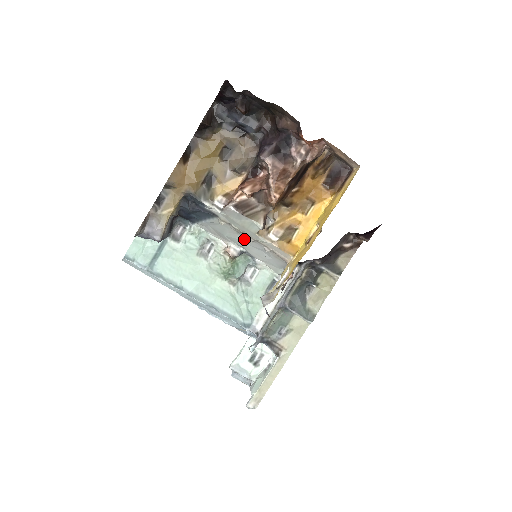
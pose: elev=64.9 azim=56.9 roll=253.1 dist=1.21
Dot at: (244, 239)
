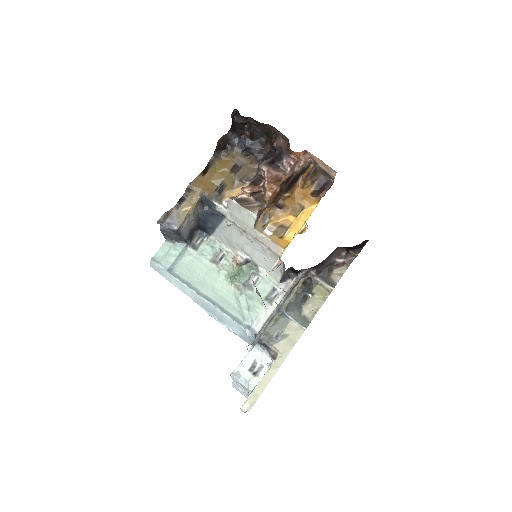
Dot at: (247, 241)
